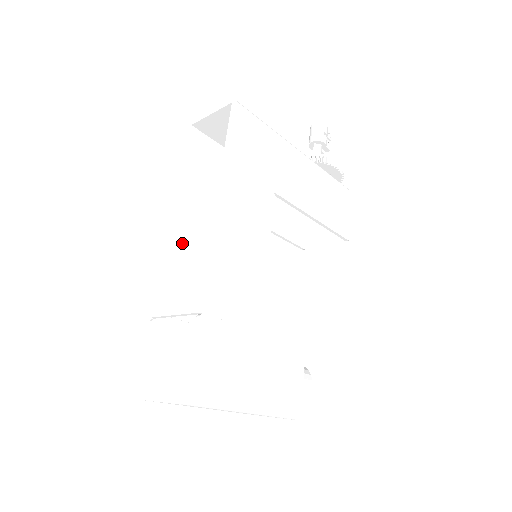
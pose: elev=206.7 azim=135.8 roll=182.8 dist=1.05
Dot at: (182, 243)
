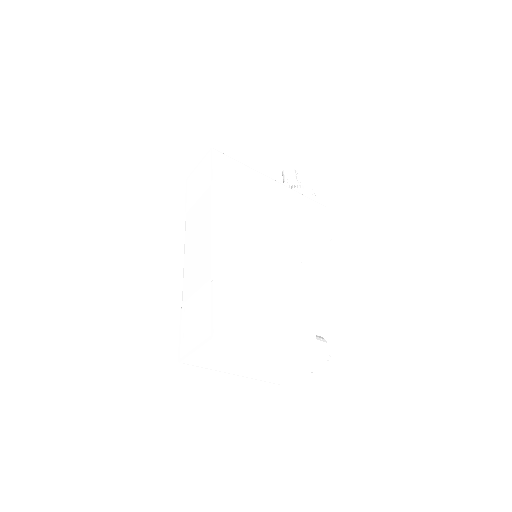
Dot at: (194, 247)
